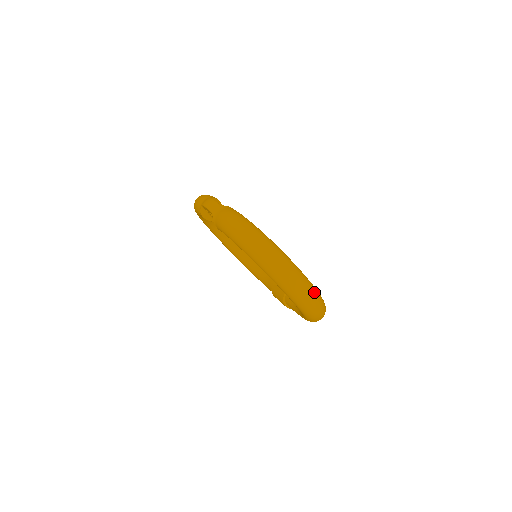
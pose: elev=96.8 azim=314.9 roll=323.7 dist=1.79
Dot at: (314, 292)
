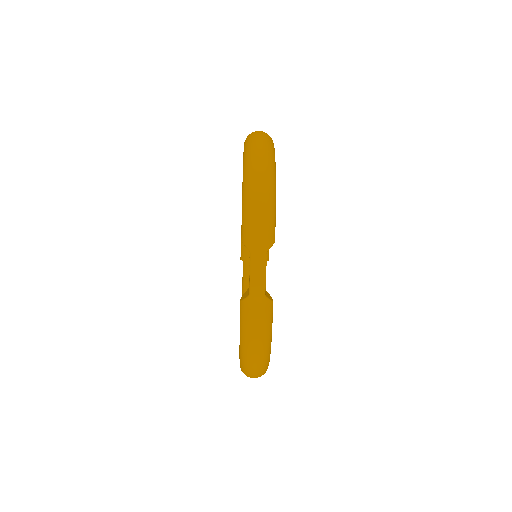
Dot at: occluded
